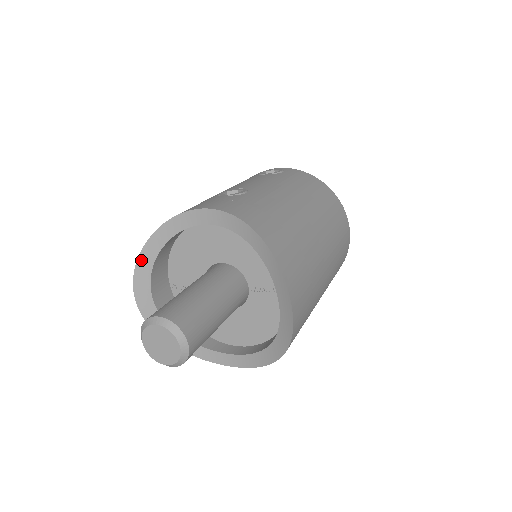
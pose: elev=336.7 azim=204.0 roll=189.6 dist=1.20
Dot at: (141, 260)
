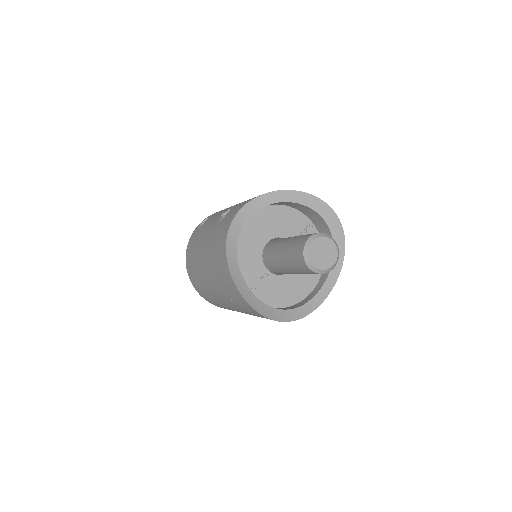
Dot at: (232, 272)
